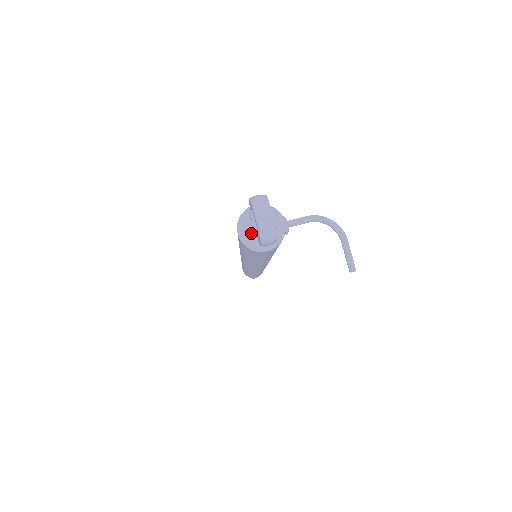
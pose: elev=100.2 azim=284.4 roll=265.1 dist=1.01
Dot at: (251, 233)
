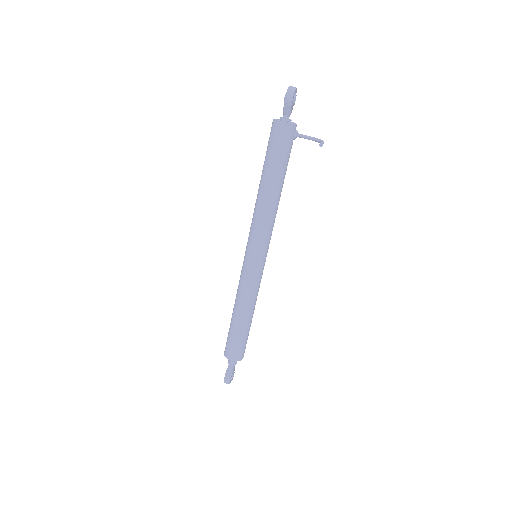
Dot at: (280, 120)
